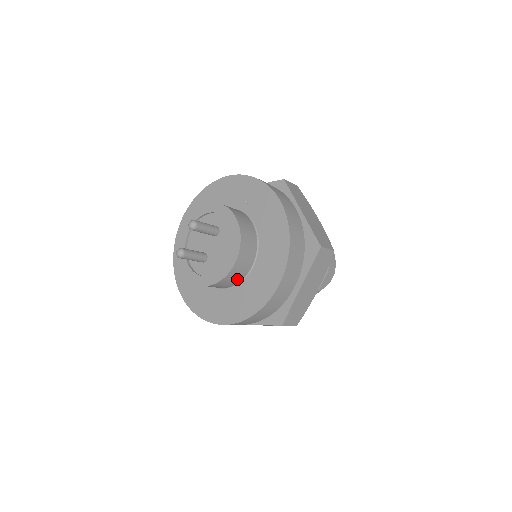
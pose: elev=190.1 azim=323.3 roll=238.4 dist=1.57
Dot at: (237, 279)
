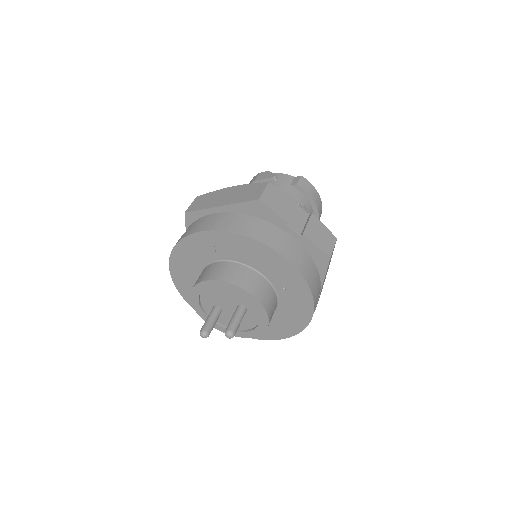
Dot at: occluded
